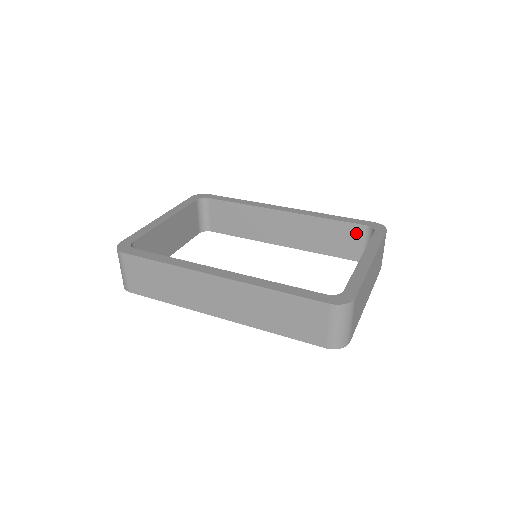
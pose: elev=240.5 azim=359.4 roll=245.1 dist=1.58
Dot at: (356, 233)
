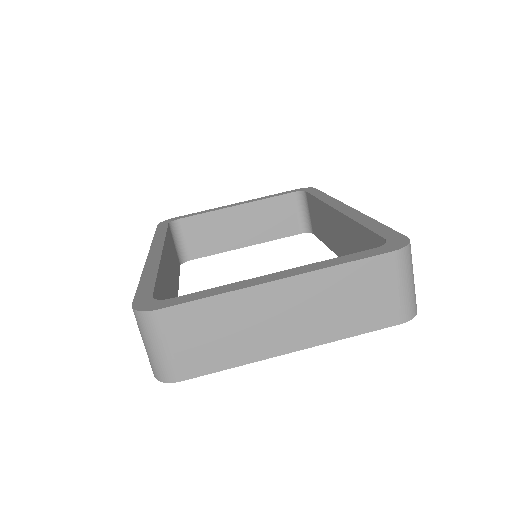
Dot at: occluded
